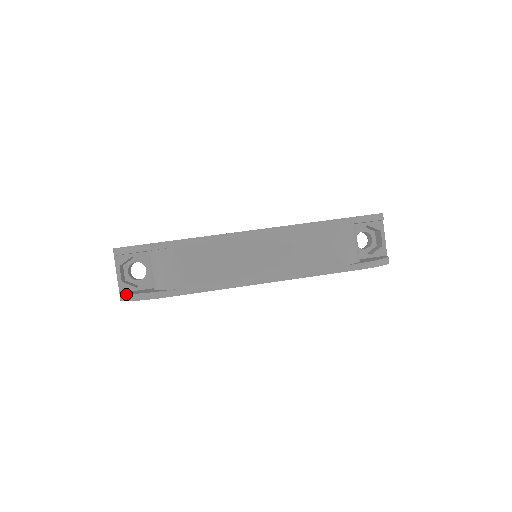
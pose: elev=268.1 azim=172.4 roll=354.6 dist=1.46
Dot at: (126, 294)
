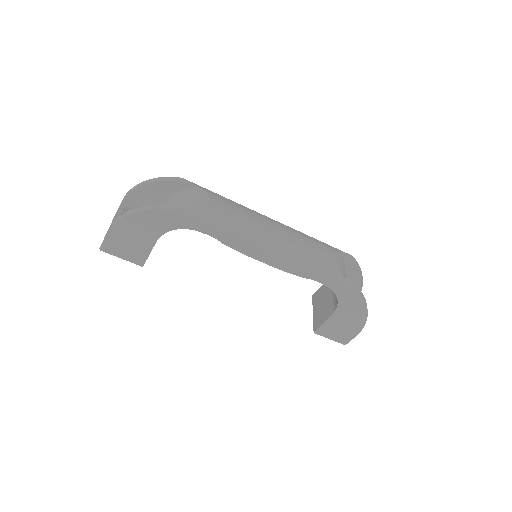
Dot at: (133, 209)
